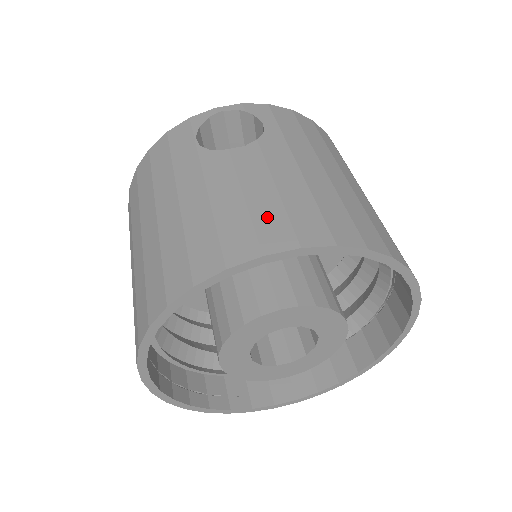
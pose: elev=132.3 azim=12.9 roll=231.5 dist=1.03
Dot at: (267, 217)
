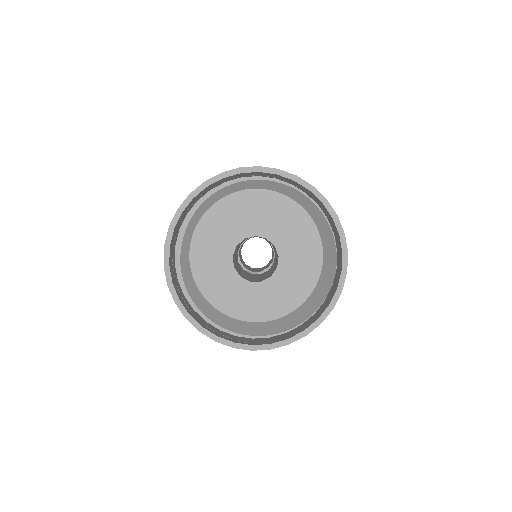
Dot at: occluded
